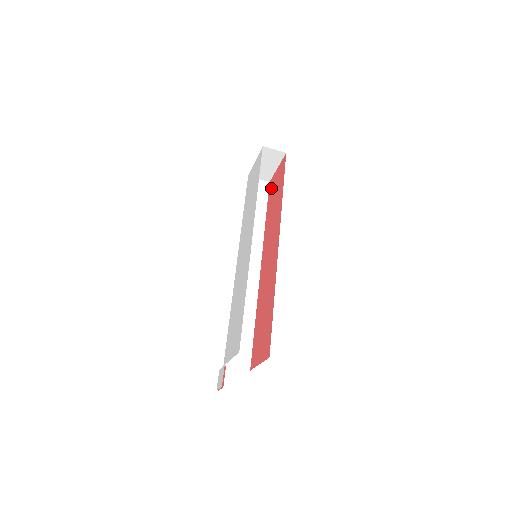
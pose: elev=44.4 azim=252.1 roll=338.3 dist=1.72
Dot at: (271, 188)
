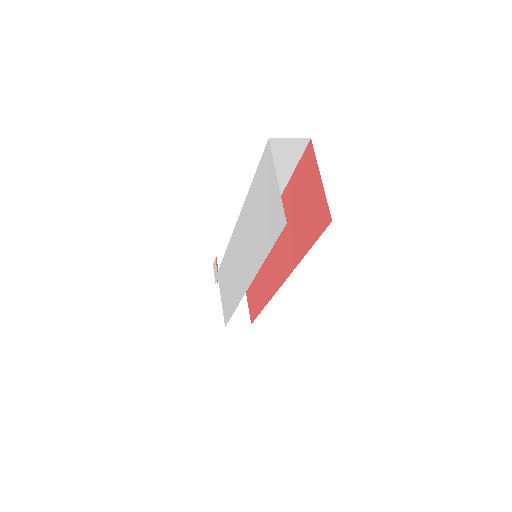
Dot at: (305, 170)
